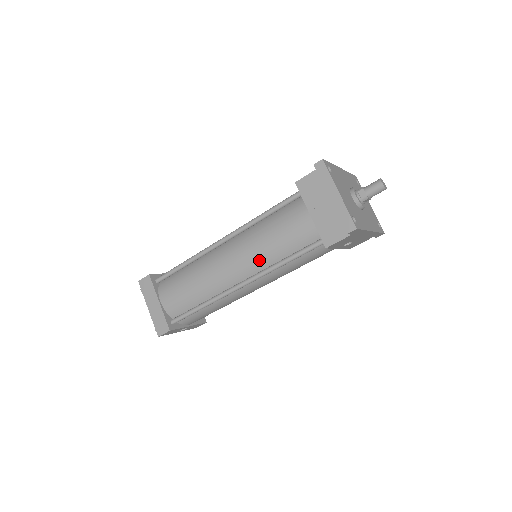
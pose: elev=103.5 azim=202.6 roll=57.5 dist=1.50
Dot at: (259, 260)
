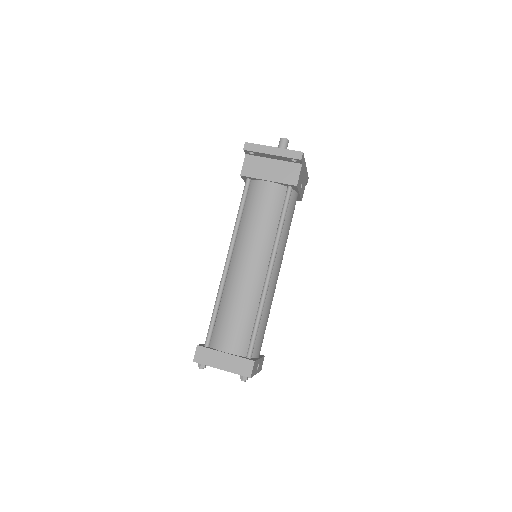
Dot at: (265, 241)
